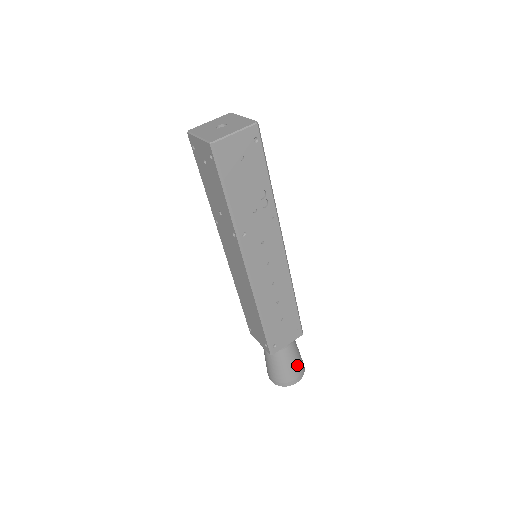
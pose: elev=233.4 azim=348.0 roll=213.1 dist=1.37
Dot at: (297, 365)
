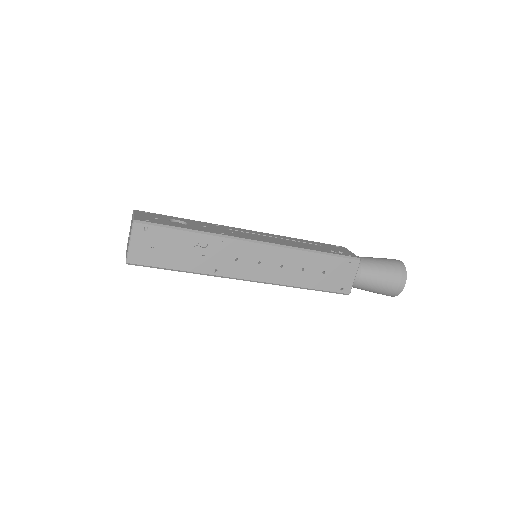
Dot at: (388, 277)
